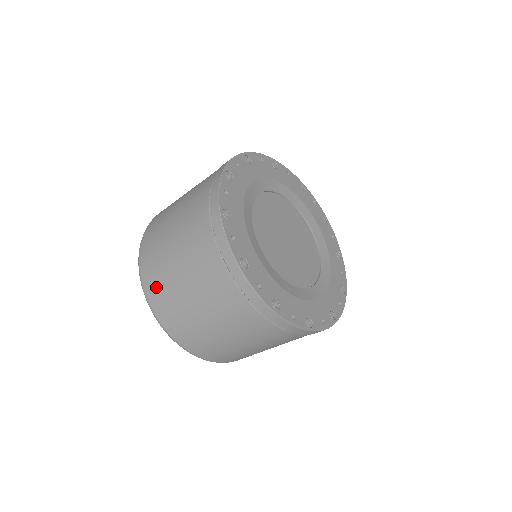
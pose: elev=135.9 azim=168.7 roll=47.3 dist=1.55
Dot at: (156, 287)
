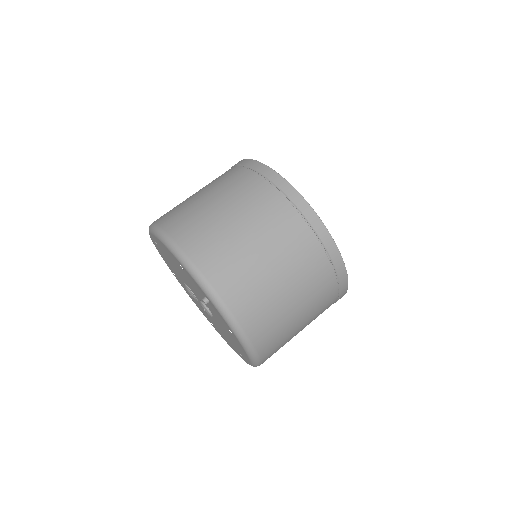
Dot at: (219, 263)
